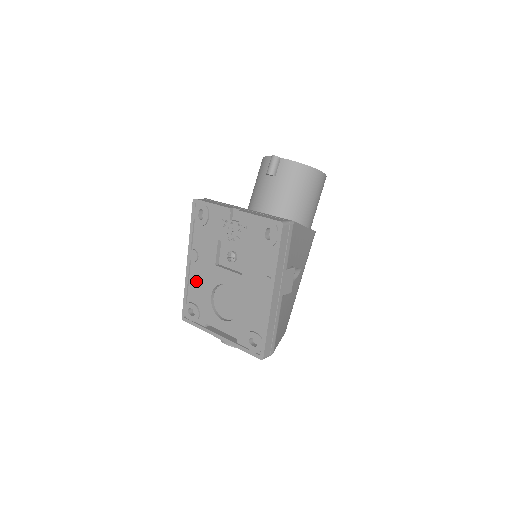
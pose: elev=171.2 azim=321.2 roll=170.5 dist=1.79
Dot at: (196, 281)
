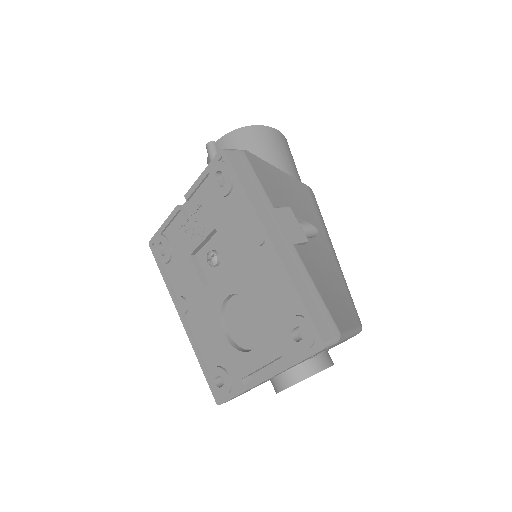
Dot at: (201, 334)
